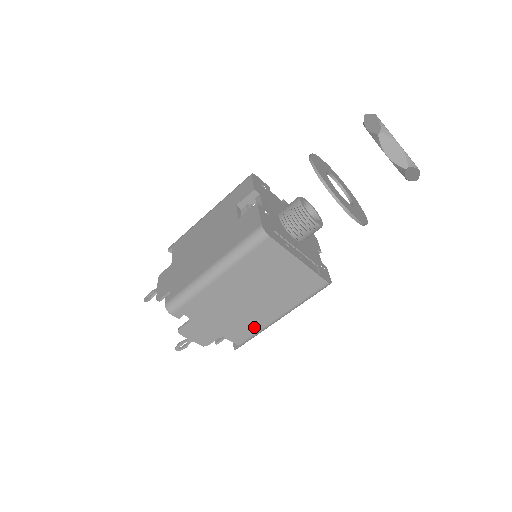
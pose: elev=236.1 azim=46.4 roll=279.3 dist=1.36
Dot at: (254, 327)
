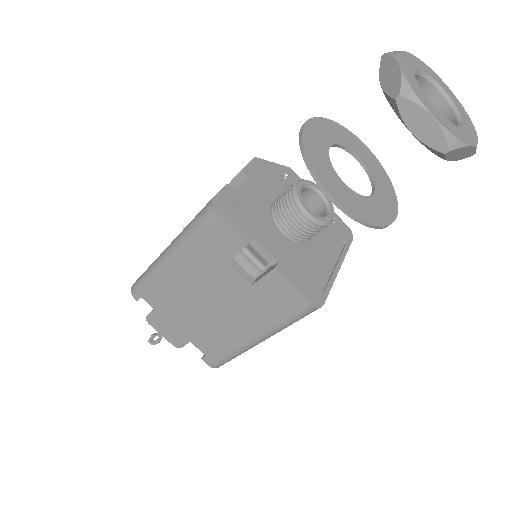
Dot at: occluded
